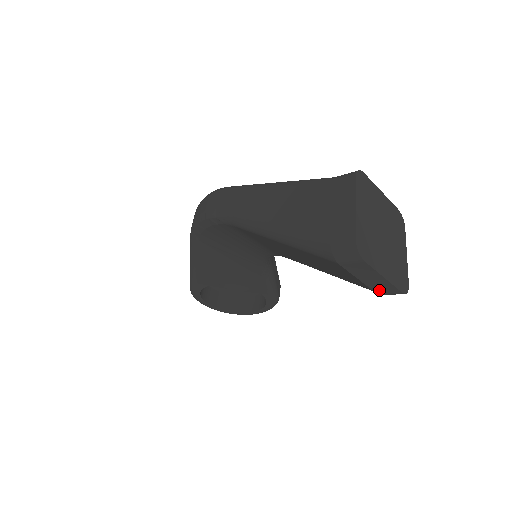
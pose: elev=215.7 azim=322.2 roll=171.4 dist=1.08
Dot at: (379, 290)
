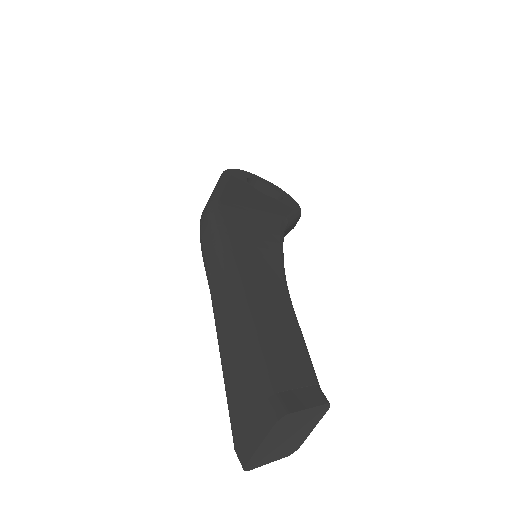
Dot at: occluded
